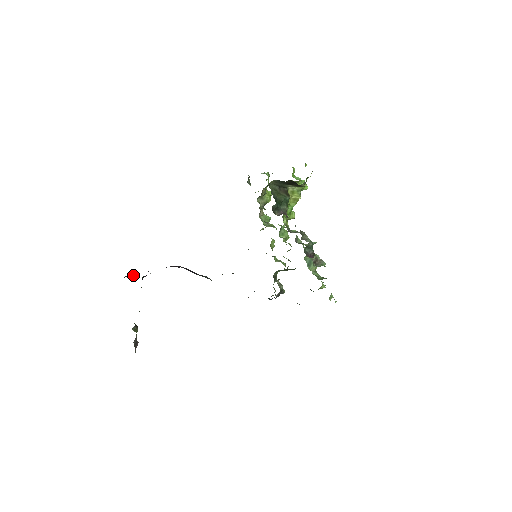
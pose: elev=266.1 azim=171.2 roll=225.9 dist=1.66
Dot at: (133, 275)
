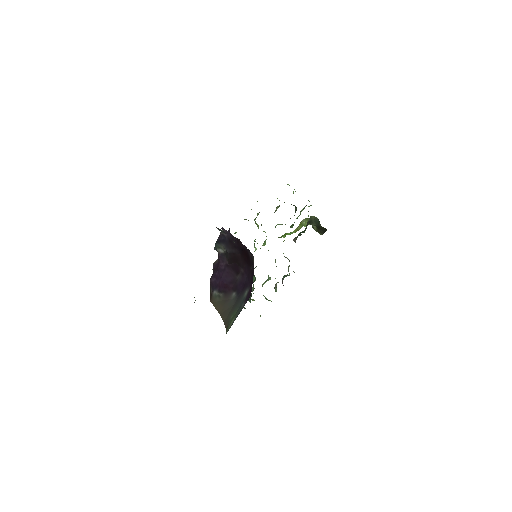
Dot at: occluded
